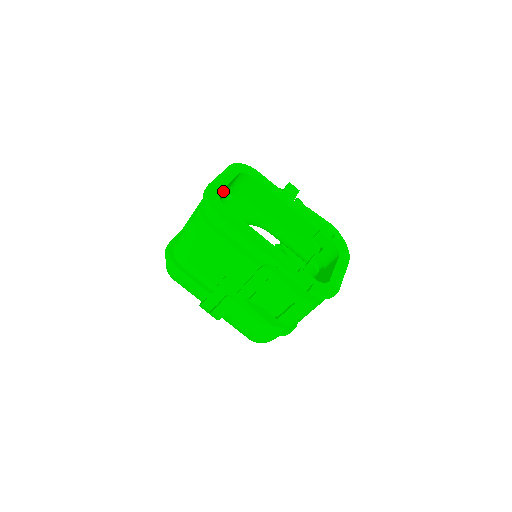
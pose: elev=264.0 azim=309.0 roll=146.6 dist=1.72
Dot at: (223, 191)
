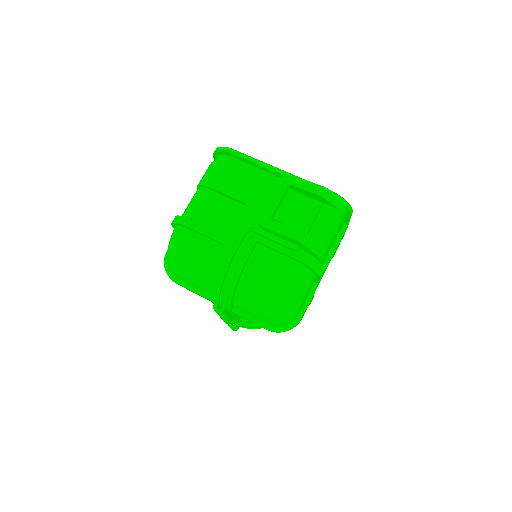
Dot at: occluded
